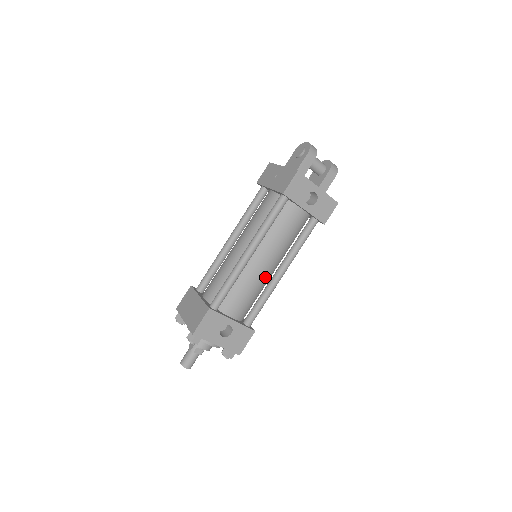
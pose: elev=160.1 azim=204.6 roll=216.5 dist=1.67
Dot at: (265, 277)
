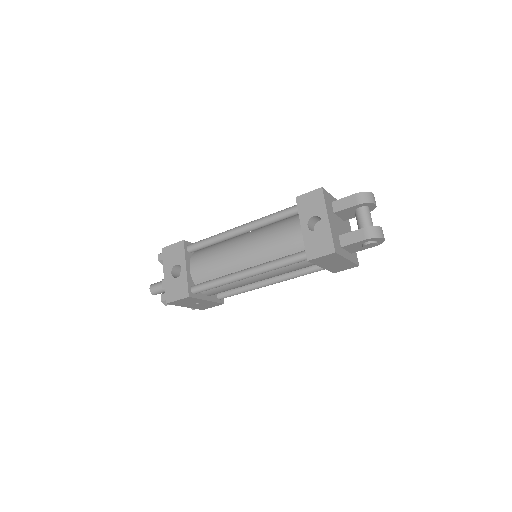
Dot at: (234, 264)
